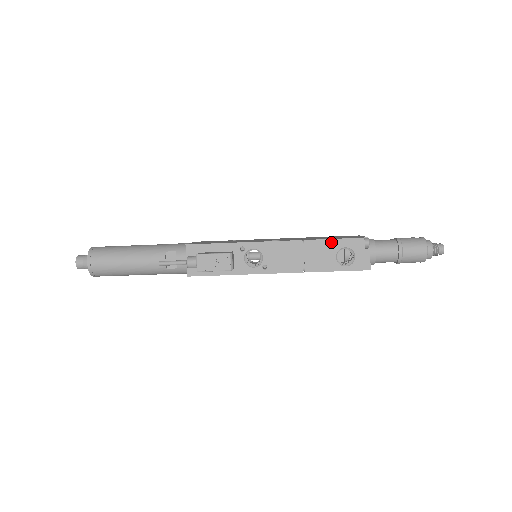
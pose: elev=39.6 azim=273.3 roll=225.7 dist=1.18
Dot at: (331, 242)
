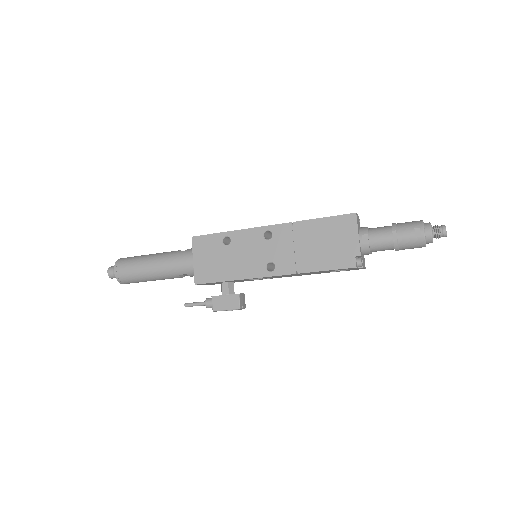
Dot at: (324, 271)
